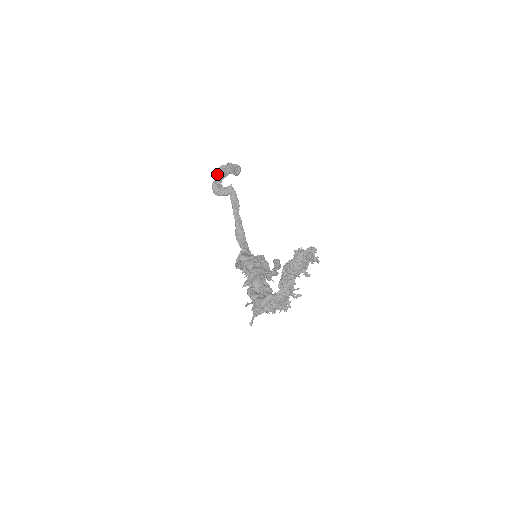
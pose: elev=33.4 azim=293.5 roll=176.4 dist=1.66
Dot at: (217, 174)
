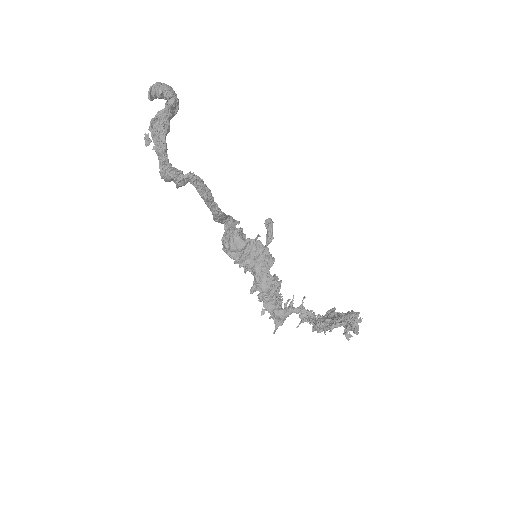
Dot at: (153, 140)
